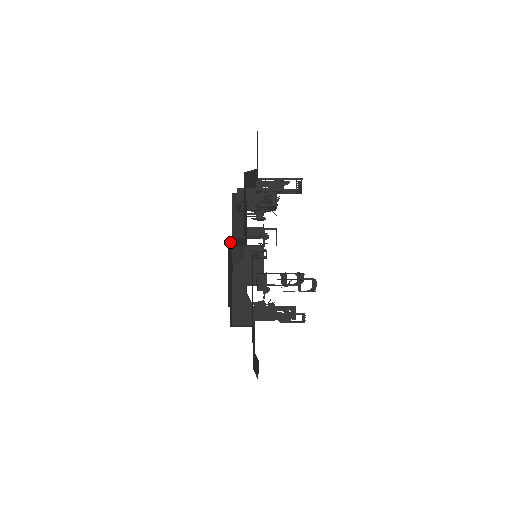
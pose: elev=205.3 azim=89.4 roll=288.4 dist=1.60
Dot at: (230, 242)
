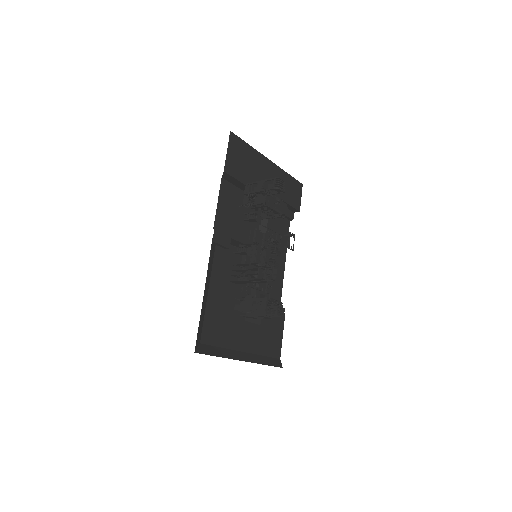
Dot at: occluded
